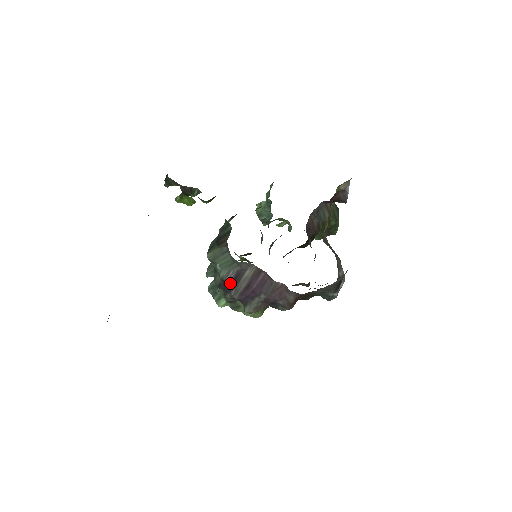
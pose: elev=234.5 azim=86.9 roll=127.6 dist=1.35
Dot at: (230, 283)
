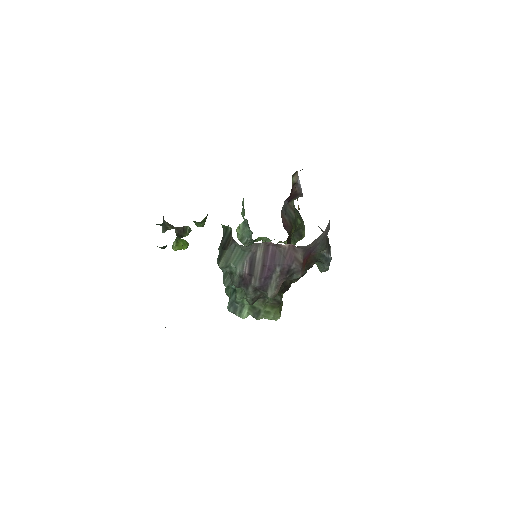
Dot at: (248, 274)
